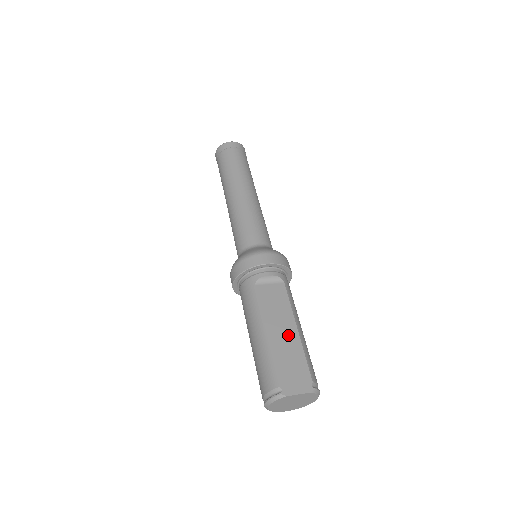
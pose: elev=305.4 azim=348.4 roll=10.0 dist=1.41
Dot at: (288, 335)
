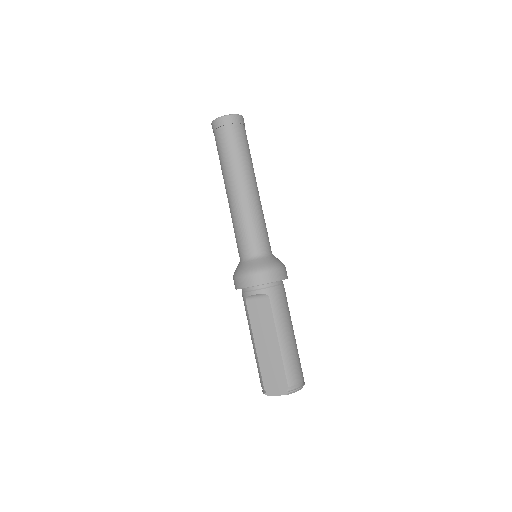
Dot at: (271, 348)
